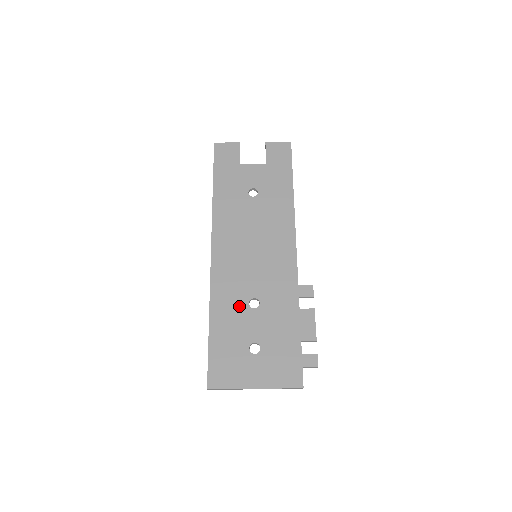
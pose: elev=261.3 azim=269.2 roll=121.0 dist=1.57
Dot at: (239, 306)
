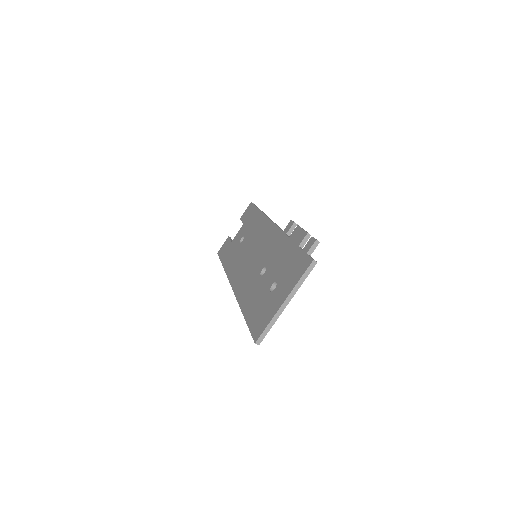
Dot at: (255, 284)
